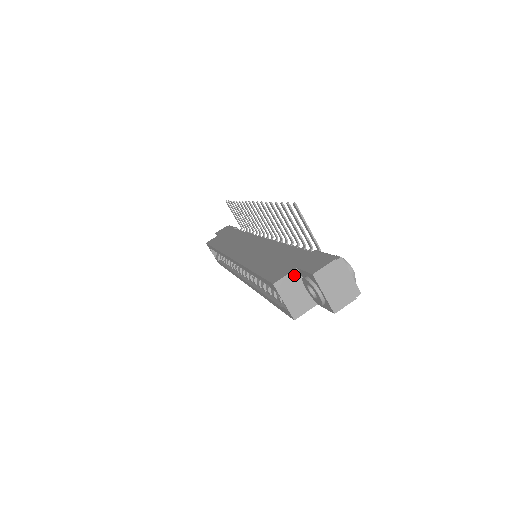
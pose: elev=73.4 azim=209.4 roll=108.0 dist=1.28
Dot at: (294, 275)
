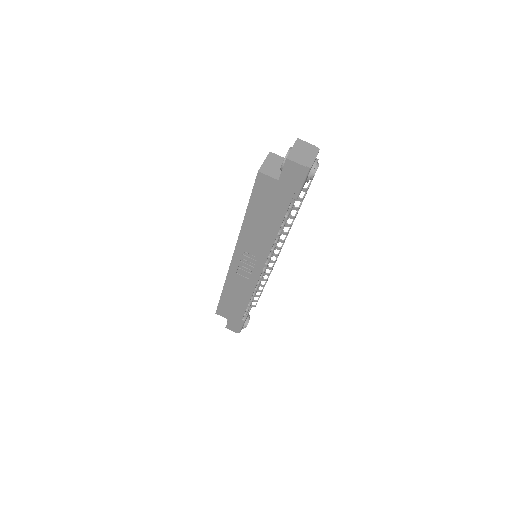
Dot at: occluded
